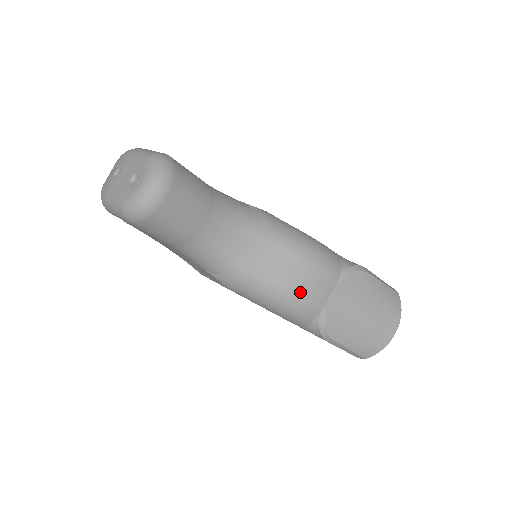
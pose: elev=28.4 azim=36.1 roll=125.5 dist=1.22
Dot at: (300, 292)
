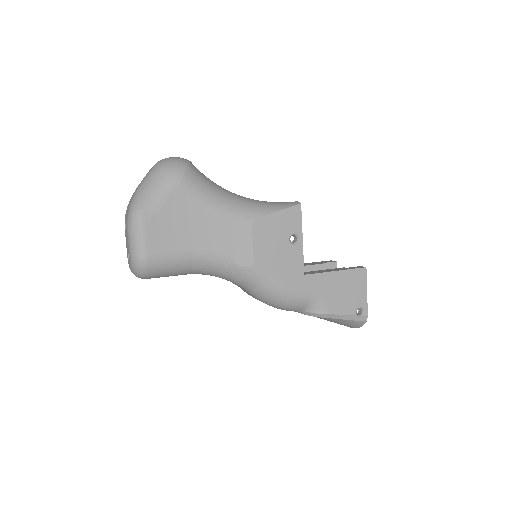
Dot at: occluded
